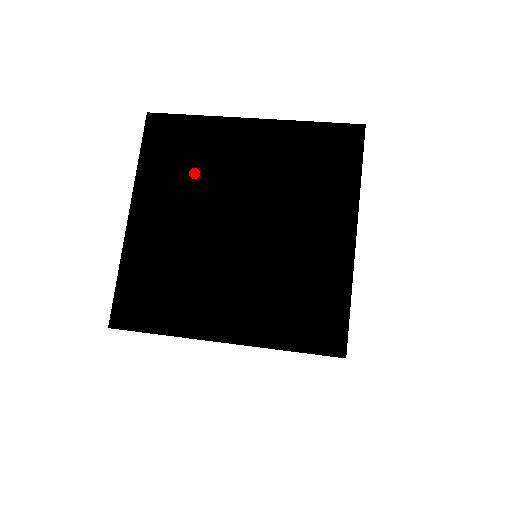
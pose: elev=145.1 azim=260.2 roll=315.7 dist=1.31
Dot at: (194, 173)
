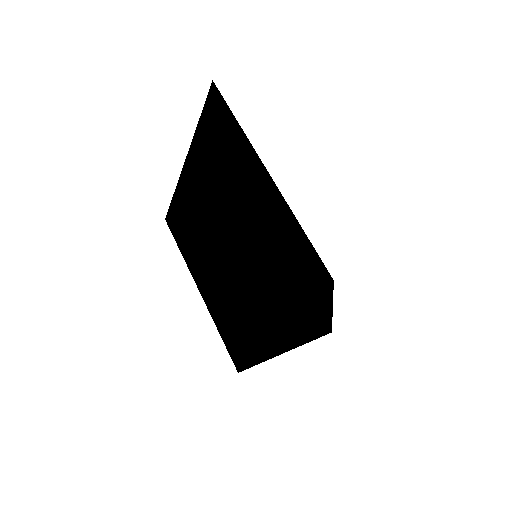
Dot at: (220, 173)
